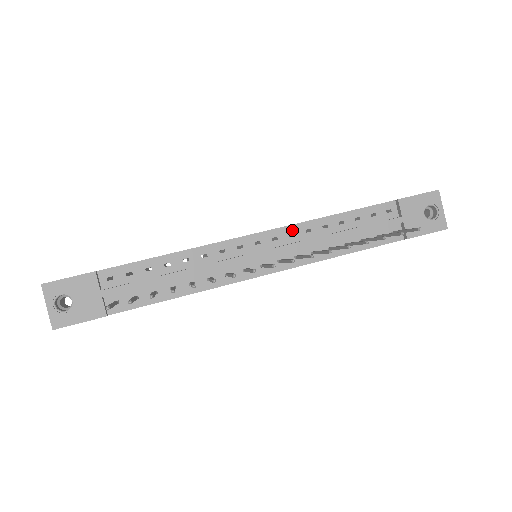
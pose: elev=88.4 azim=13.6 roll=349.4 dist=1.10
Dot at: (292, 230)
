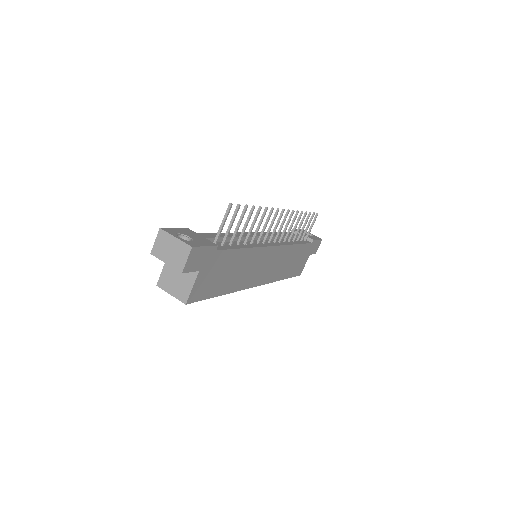
Dot at: occluded
